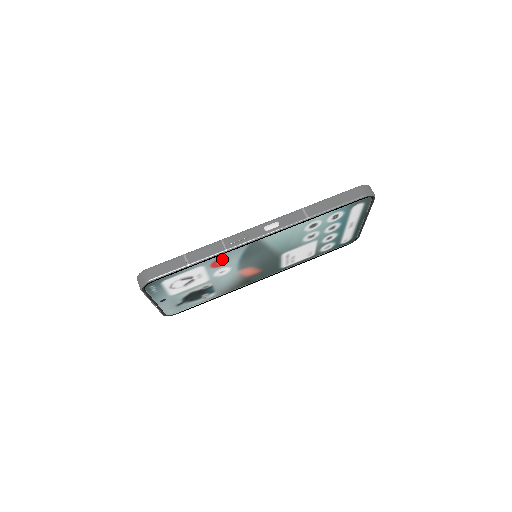
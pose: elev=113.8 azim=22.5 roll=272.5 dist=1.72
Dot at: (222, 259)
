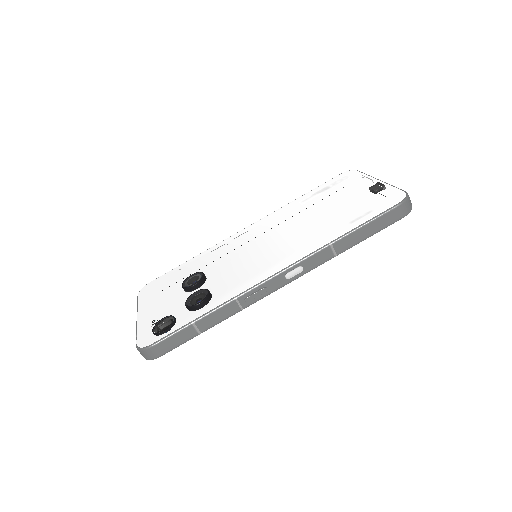
Dot at: occluded
